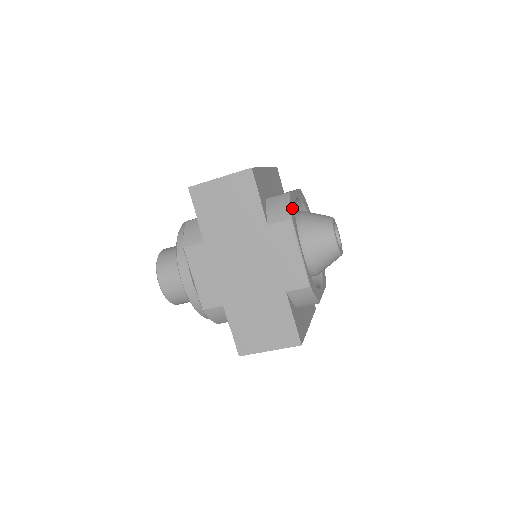
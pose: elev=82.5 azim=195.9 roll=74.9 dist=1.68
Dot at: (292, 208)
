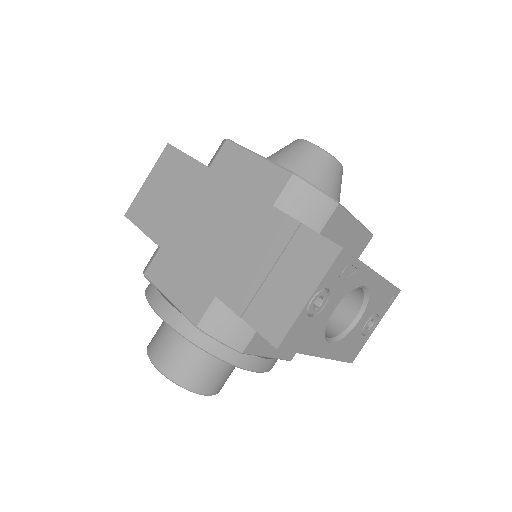
Dot at: occluded
